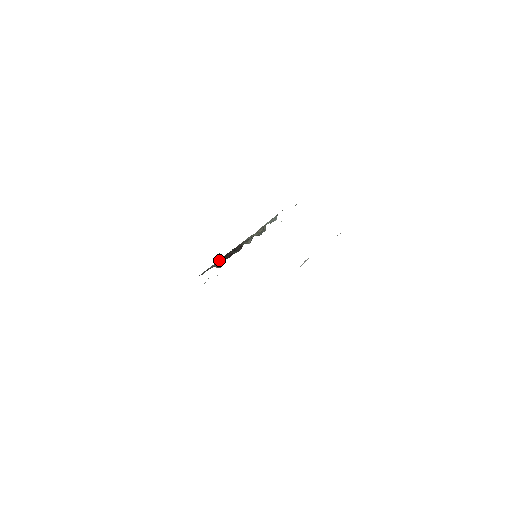
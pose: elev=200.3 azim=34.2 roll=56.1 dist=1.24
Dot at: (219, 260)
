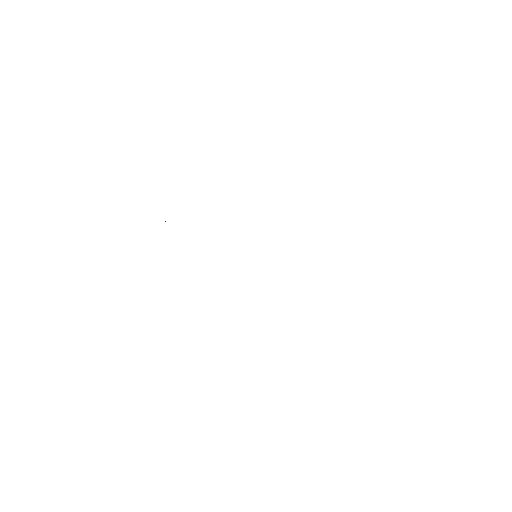
Dot at: occluded
